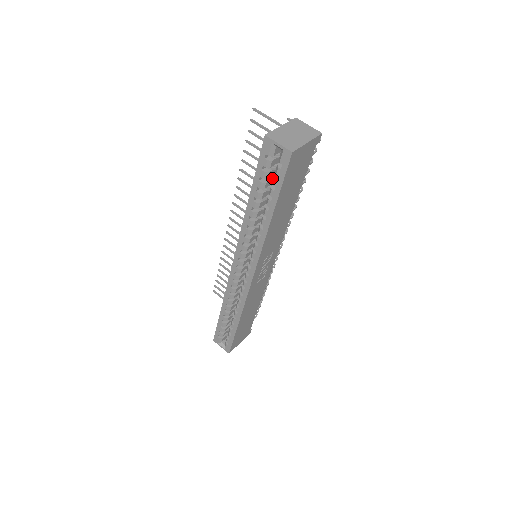
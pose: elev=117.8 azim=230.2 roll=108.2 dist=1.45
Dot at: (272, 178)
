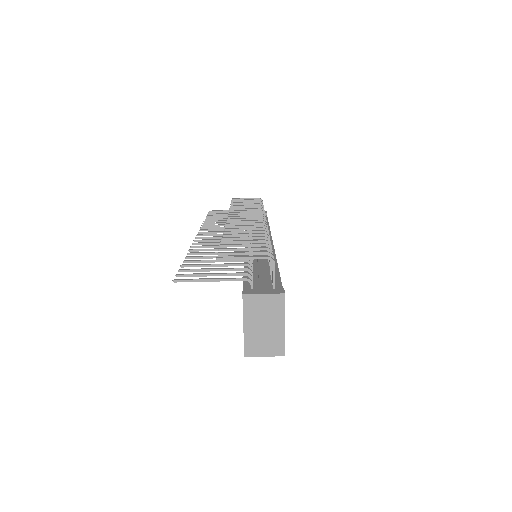
Dot at: occluded
